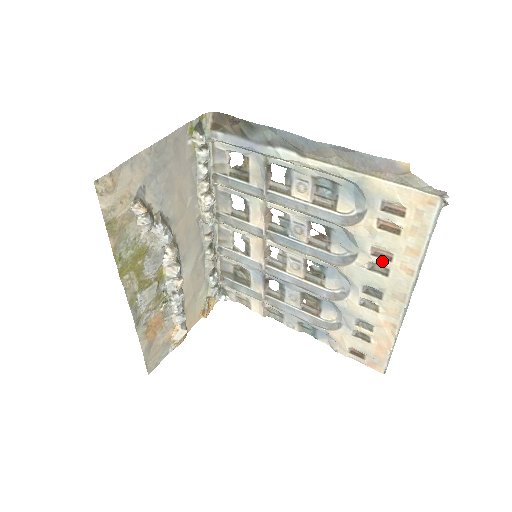
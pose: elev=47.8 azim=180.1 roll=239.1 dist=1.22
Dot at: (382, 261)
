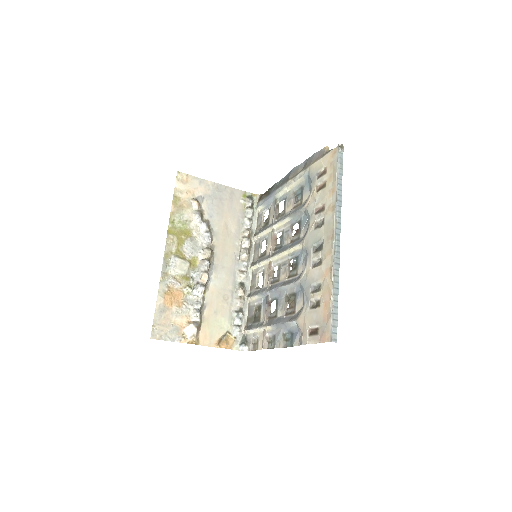
Dot at: (320, 214)
